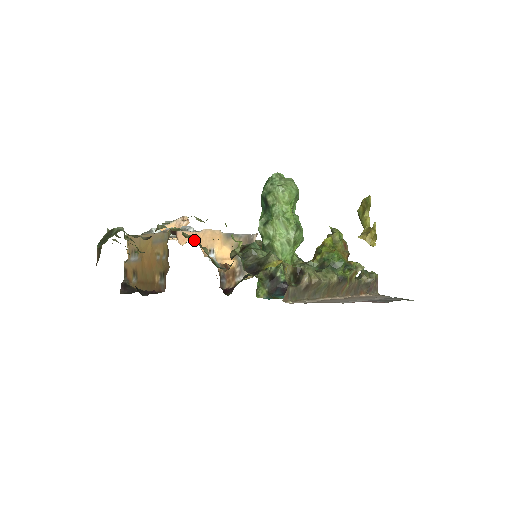
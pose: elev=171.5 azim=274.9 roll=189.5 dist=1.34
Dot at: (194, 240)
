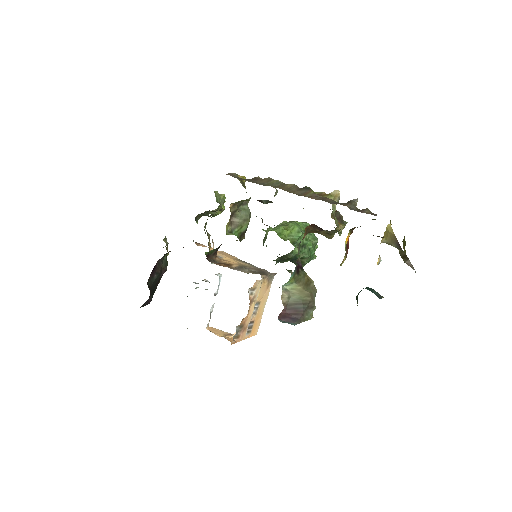
Dot at: occluded
